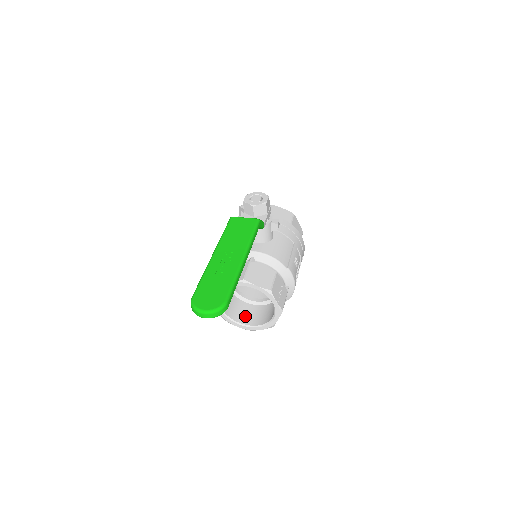
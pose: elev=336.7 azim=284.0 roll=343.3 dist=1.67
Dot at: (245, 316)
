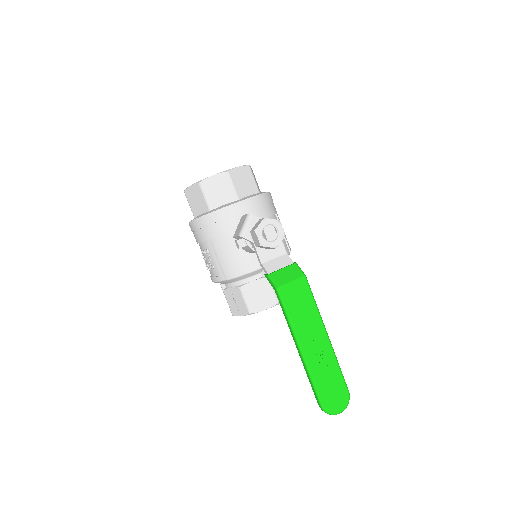
Dot at: occluded
